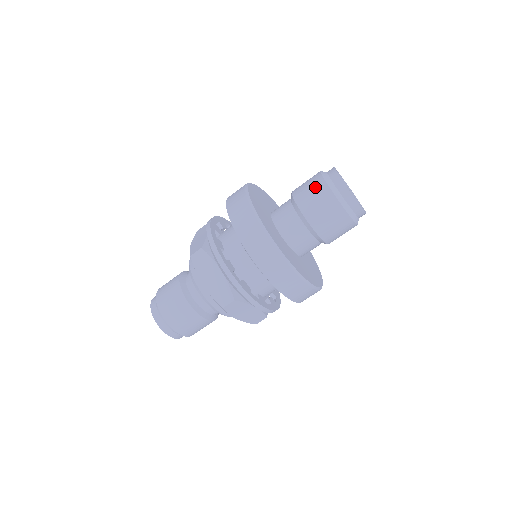
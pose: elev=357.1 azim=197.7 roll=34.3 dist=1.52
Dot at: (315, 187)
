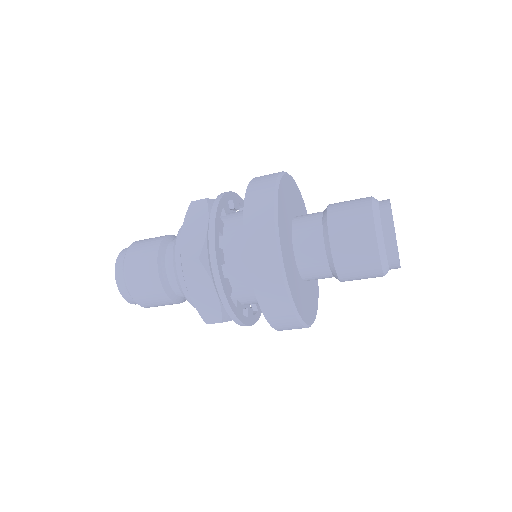
Dot at: (357, 200)
